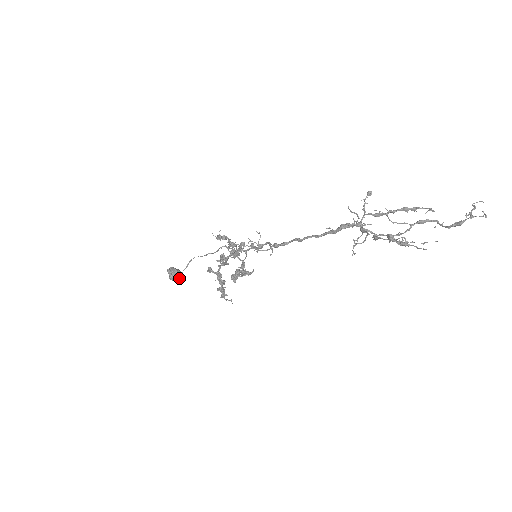
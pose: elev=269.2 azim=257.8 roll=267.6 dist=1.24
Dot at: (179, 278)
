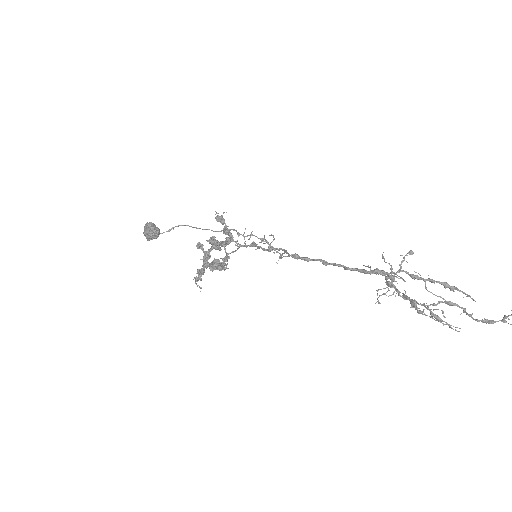
Dot at: (154, 238)
